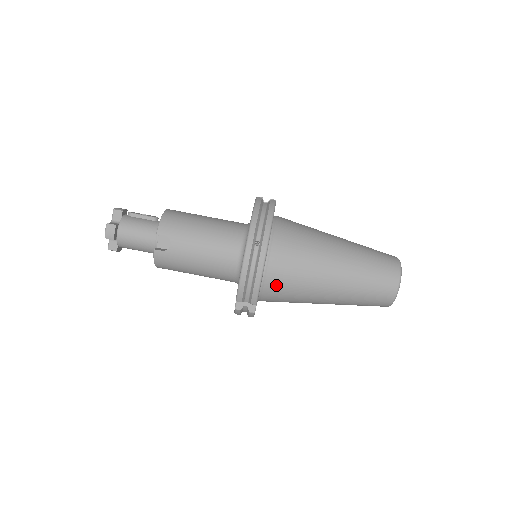
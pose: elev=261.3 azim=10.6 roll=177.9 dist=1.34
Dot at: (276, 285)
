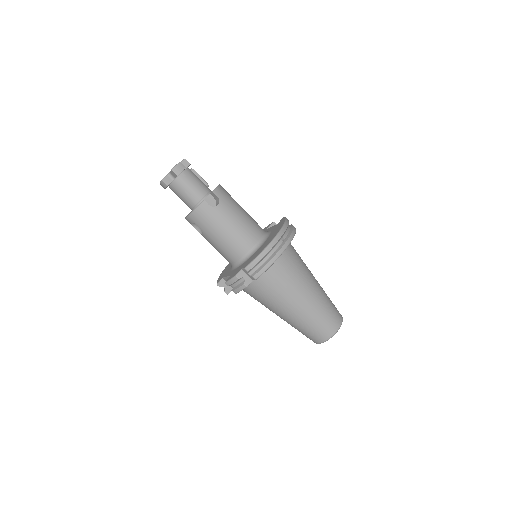
Dot at: (272, 277)
